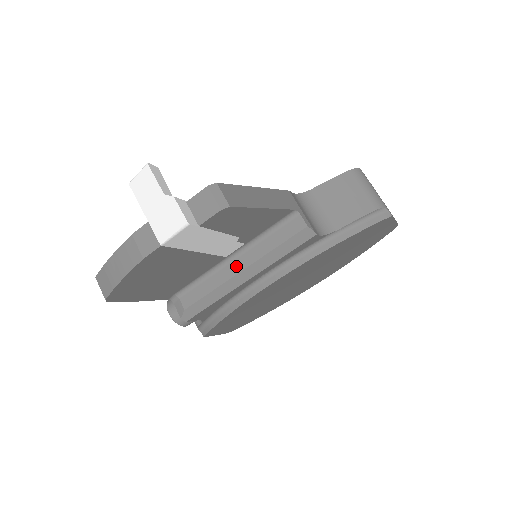
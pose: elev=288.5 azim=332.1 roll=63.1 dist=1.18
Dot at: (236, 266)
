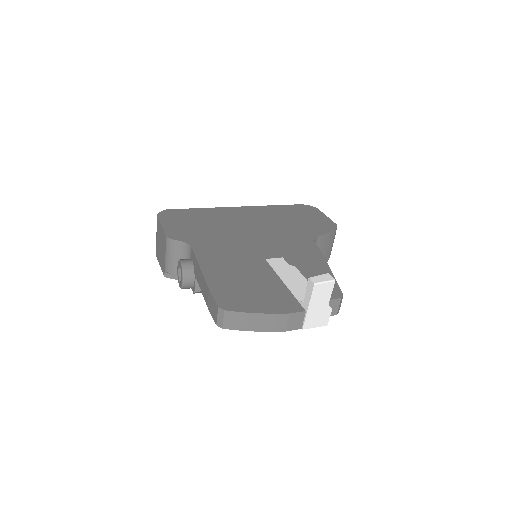
Dot at: occluded
